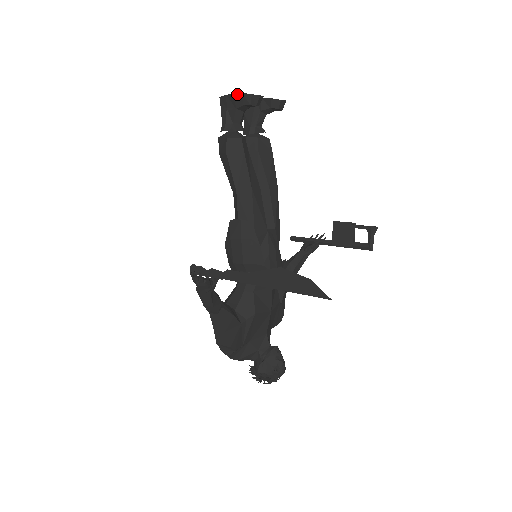
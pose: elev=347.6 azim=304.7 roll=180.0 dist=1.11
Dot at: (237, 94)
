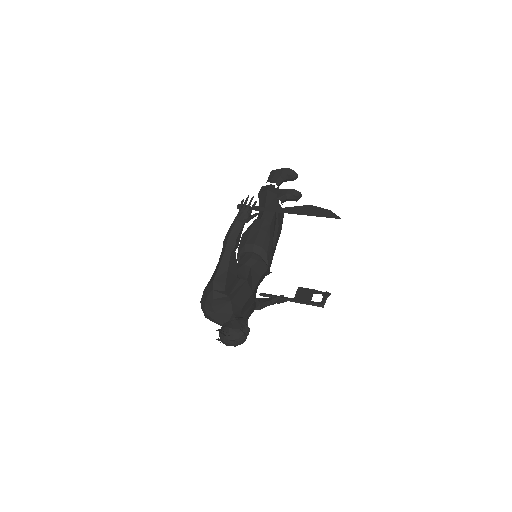
Dot at: (286, 168)
